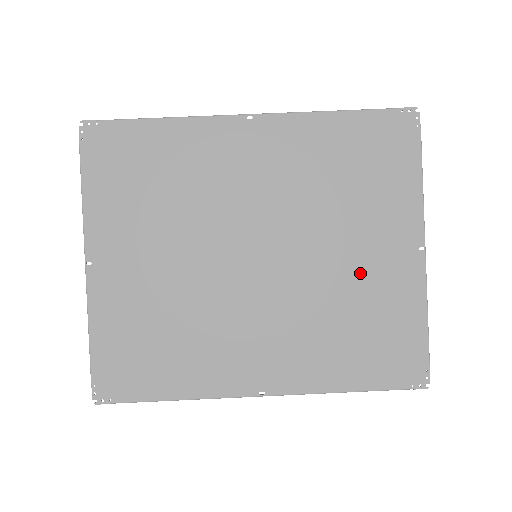
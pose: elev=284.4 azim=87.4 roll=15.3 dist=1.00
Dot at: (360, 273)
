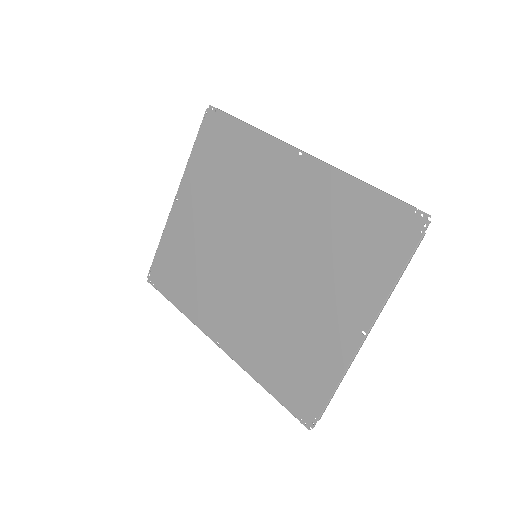
Dot at: (311, 316)
